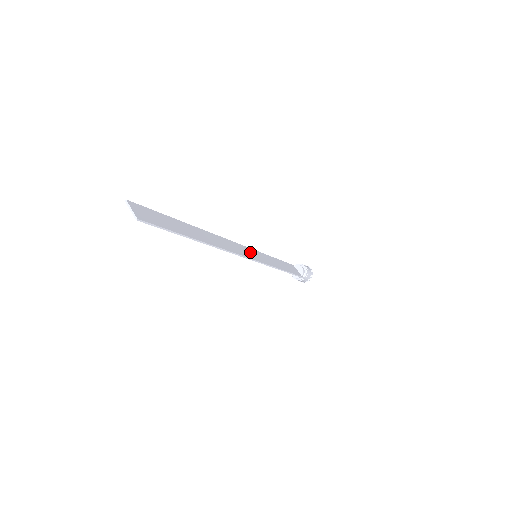
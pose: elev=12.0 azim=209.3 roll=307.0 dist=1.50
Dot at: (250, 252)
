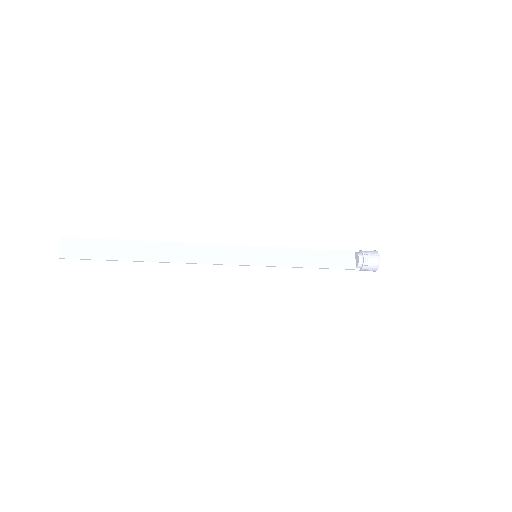
Dot at: (245, 253)
